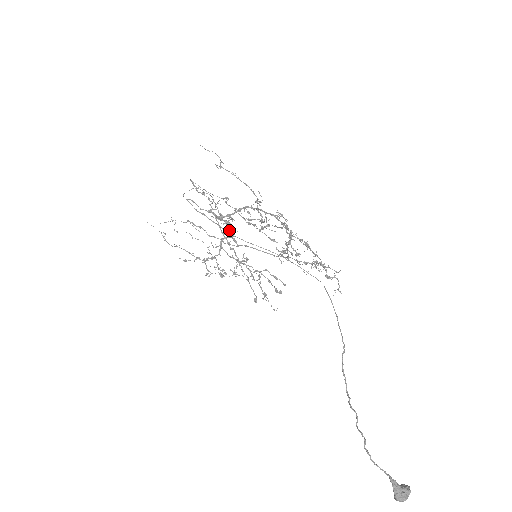
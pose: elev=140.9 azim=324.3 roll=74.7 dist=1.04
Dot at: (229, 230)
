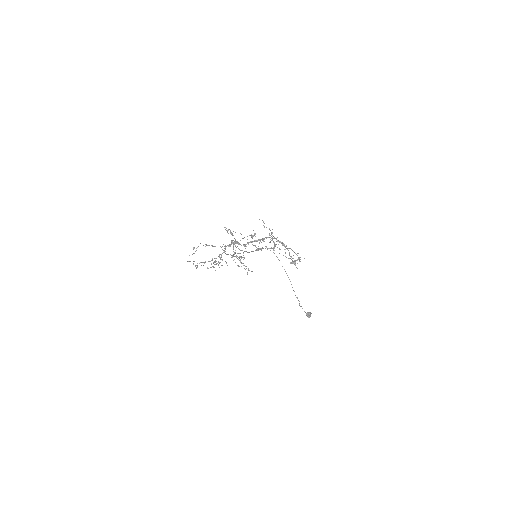
Dot at: occluded
